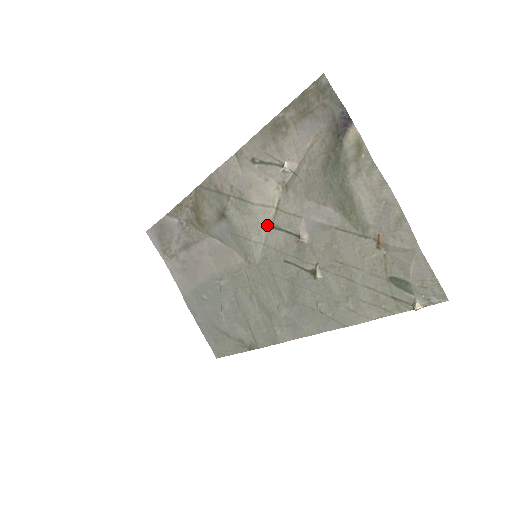
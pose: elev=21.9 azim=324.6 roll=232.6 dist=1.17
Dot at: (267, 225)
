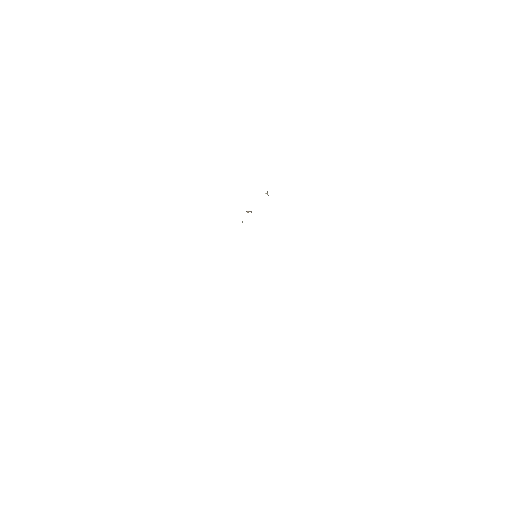
Dot at: occluded
